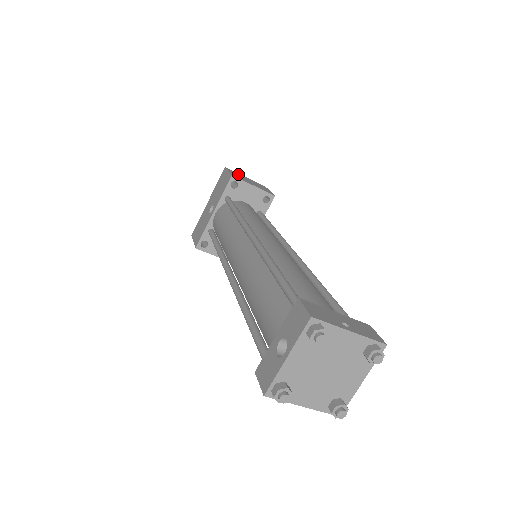
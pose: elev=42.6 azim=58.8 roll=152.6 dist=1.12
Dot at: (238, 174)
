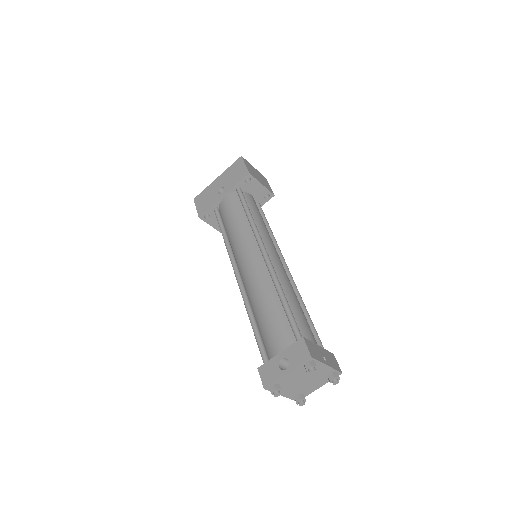
Dot at: (250, 165)
